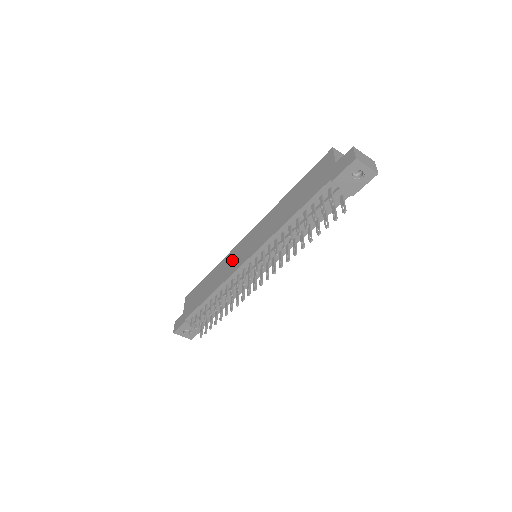
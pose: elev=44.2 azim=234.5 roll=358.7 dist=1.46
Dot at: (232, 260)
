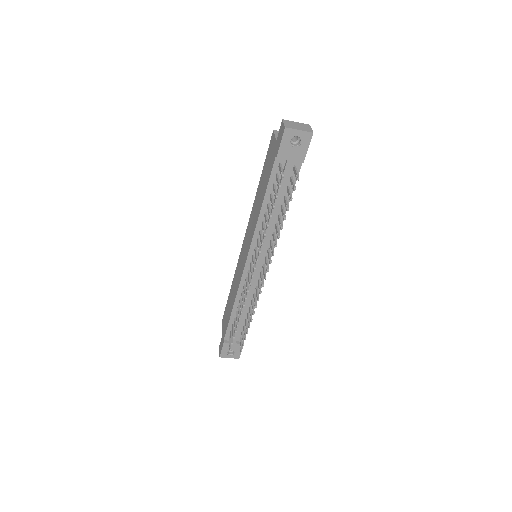
Dot at: (239, 268)
